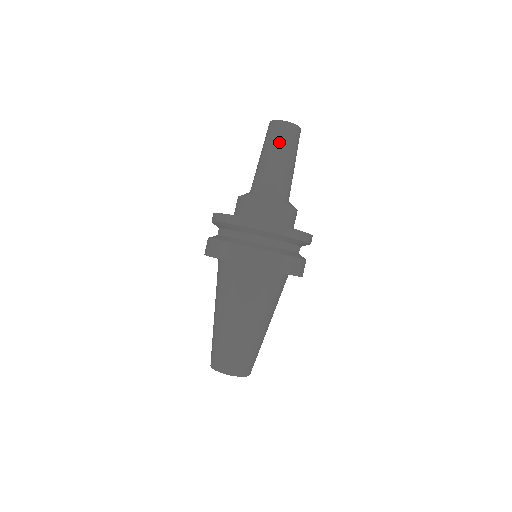
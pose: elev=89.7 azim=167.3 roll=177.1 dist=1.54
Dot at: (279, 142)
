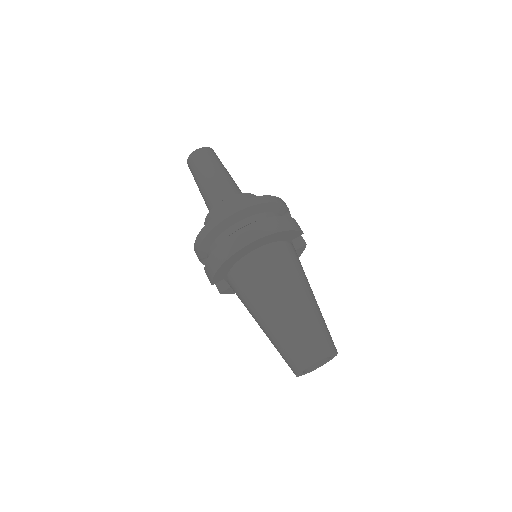
Dot at: (202, 164)
